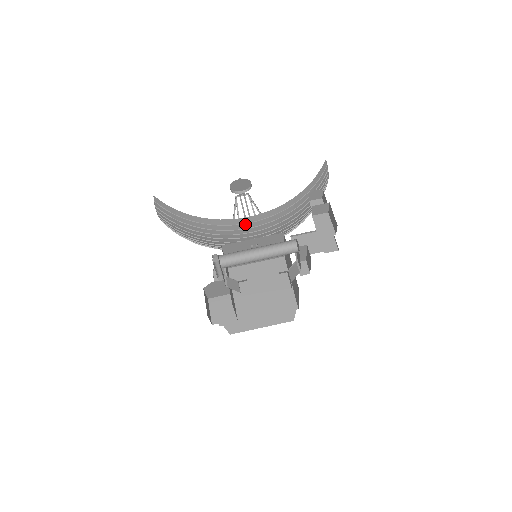
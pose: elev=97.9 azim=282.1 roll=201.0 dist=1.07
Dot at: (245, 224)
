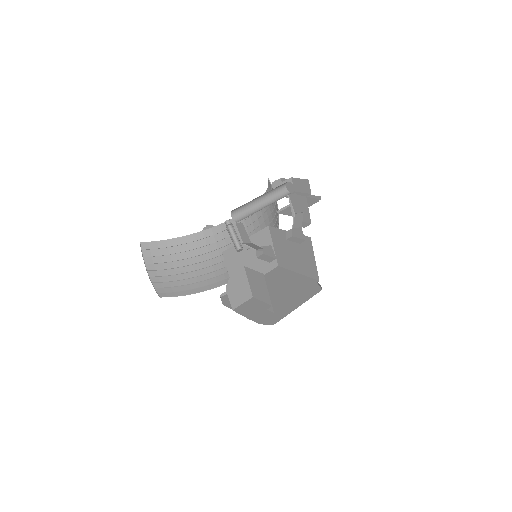
Dot at: (234, 228)
